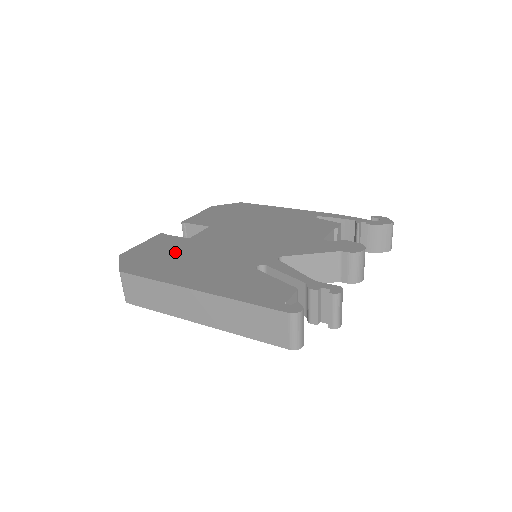
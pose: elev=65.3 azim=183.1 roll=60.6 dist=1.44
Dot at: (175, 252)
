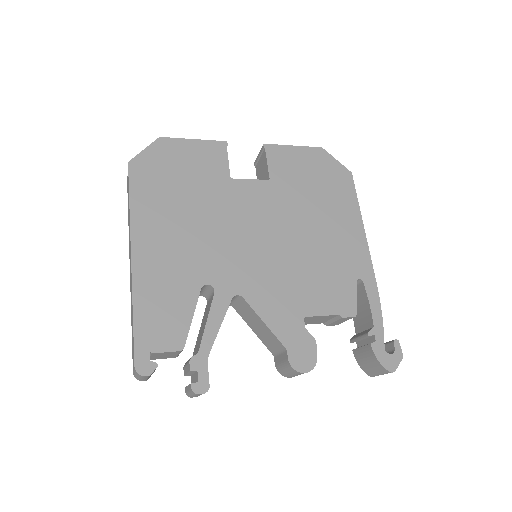
Dot at: (193, 186)
